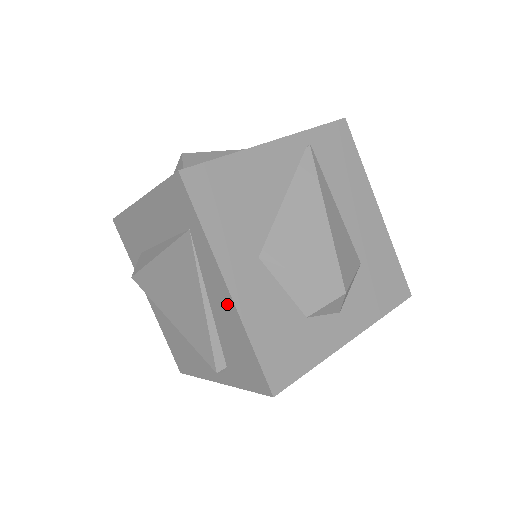
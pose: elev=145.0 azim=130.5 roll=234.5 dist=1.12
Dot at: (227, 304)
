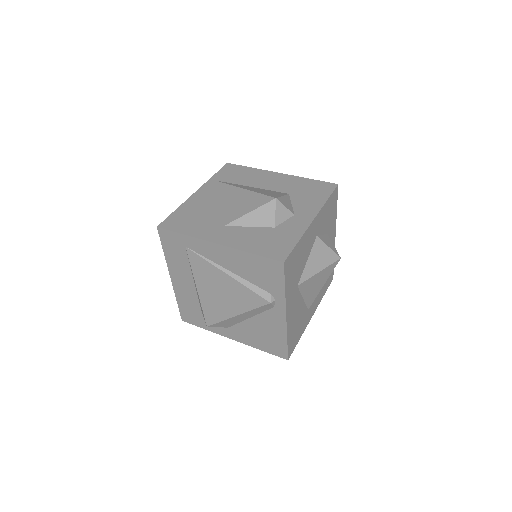
Dot at: (226, 253)
